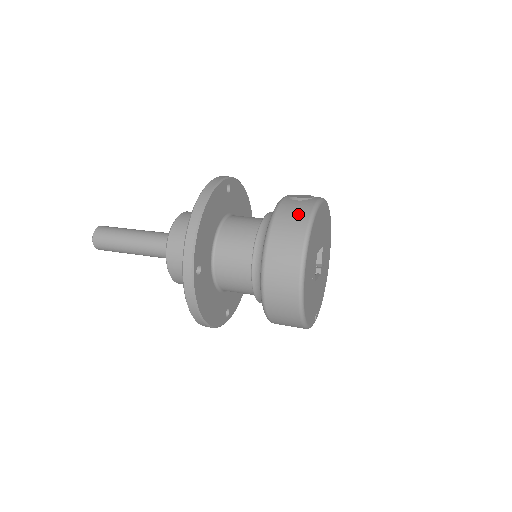
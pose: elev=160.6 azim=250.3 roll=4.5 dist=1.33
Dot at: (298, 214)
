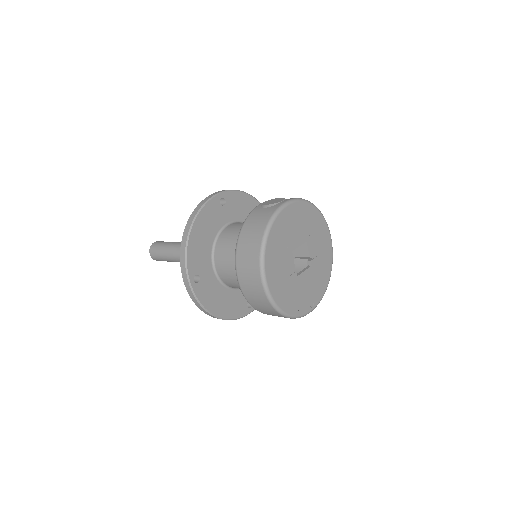
Dot at: (259, 223)
